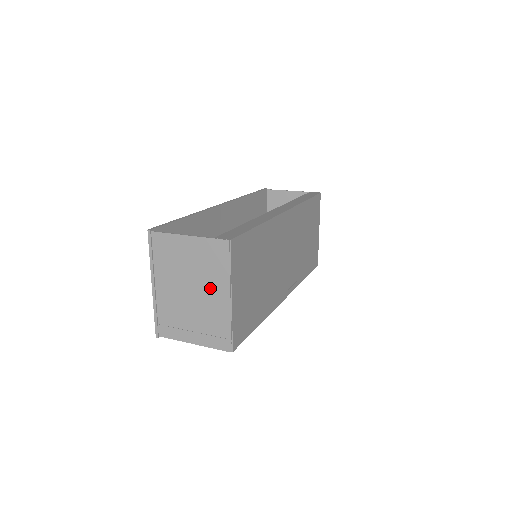
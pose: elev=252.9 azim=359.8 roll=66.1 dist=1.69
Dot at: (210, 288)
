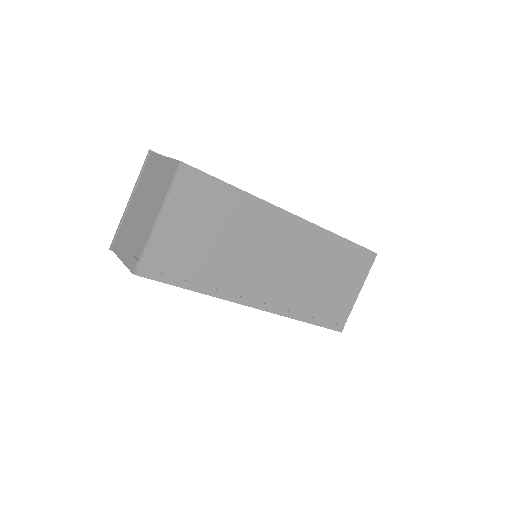
Dot at: (152, 206)
